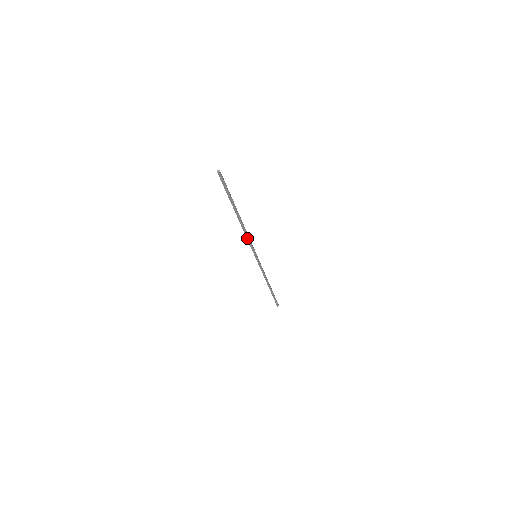
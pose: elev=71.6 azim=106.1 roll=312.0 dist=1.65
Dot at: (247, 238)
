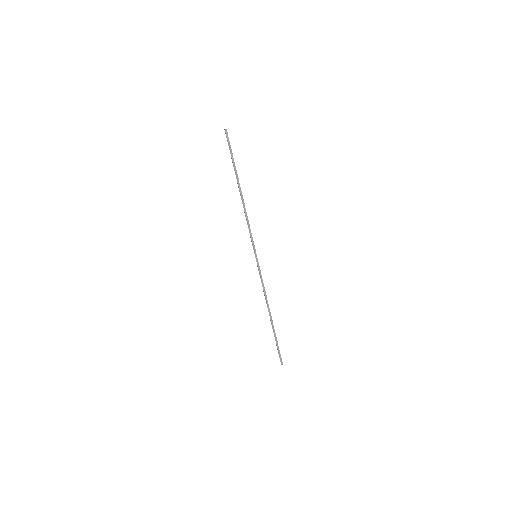
Dot at: (247, 223)
